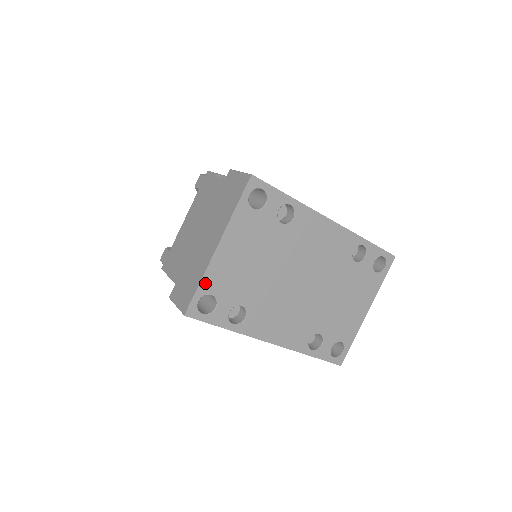
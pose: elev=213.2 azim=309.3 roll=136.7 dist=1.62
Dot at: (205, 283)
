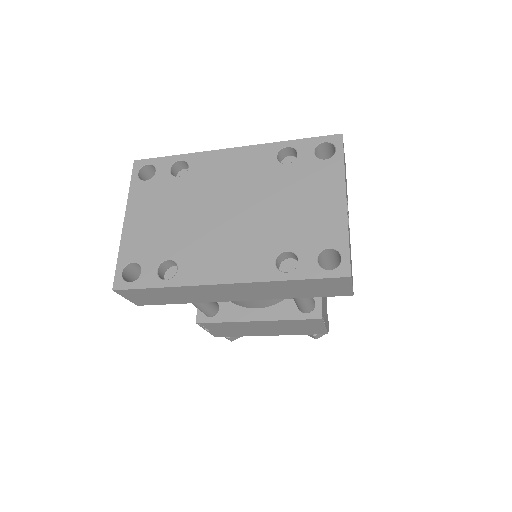
Dot at: (123, 255)
